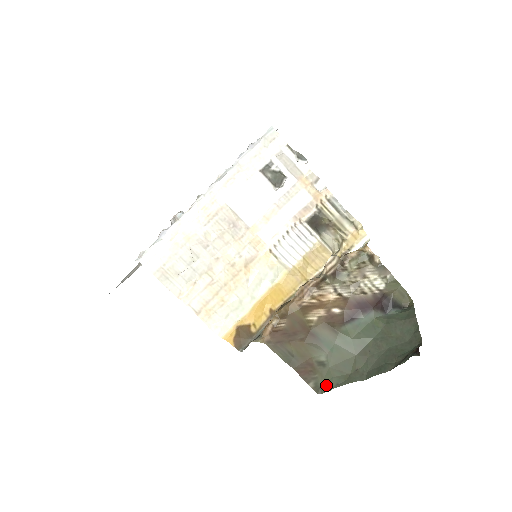
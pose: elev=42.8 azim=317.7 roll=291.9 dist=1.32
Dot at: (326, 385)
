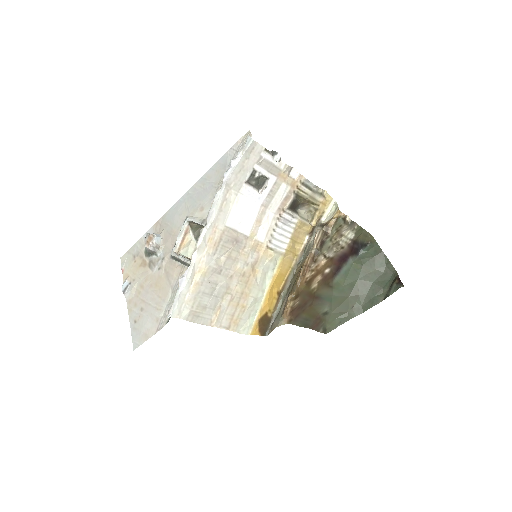
Dot at: (331, 326)
